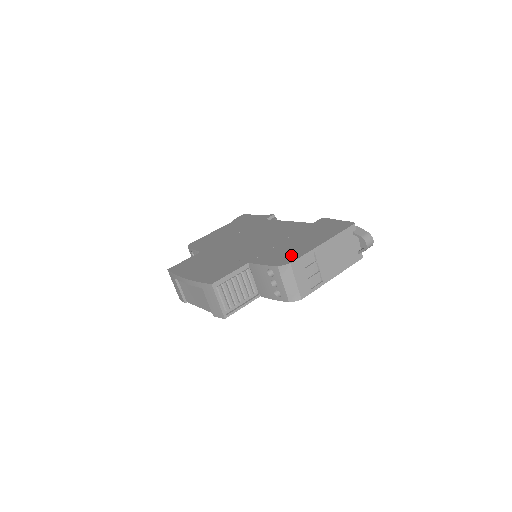
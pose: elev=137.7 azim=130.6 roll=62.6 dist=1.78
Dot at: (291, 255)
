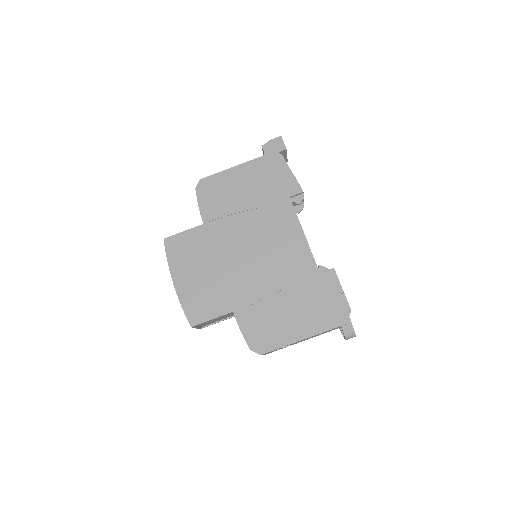
Dot at: (269, 338)
